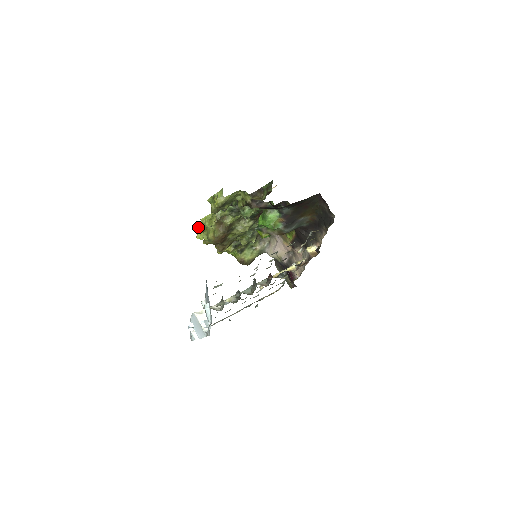
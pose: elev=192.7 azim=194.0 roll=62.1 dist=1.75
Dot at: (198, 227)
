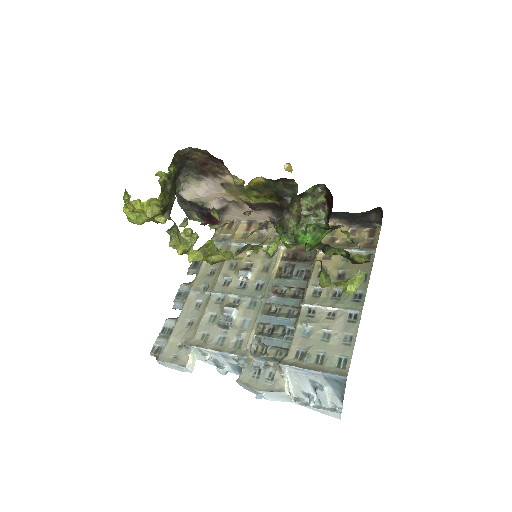
Dot at: (197, 250)
